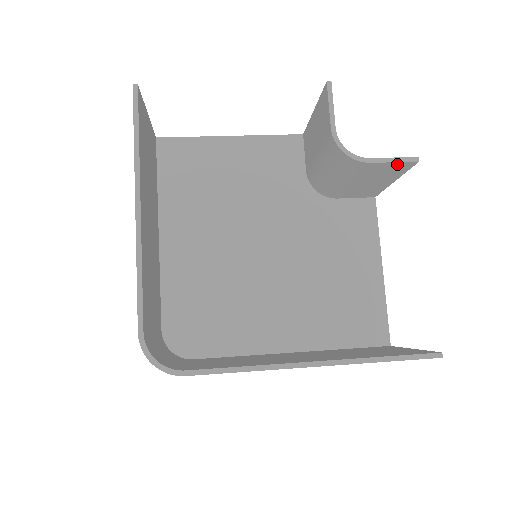
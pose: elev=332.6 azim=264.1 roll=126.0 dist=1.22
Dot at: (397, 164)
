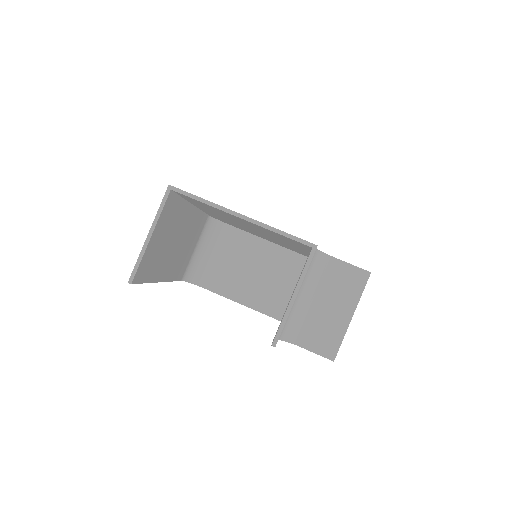
Dot at: (322, 350)
